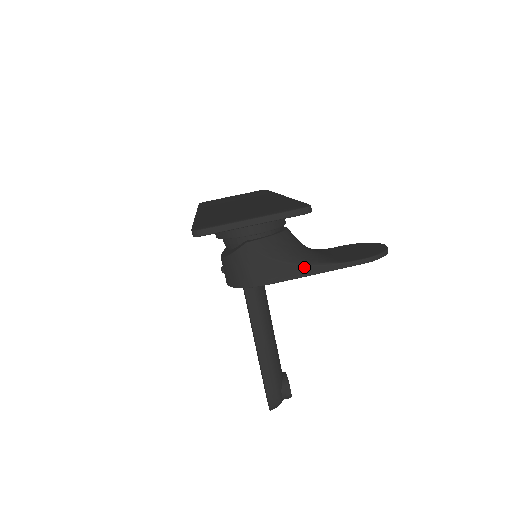
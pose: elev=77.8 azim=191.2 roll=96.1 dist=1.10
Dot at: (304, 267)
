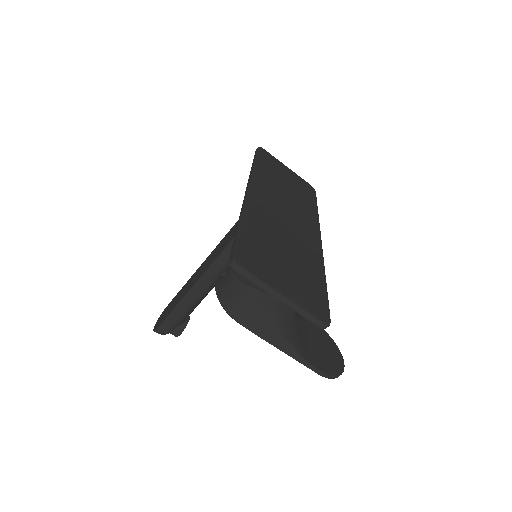
Dot at: (279, 340)
